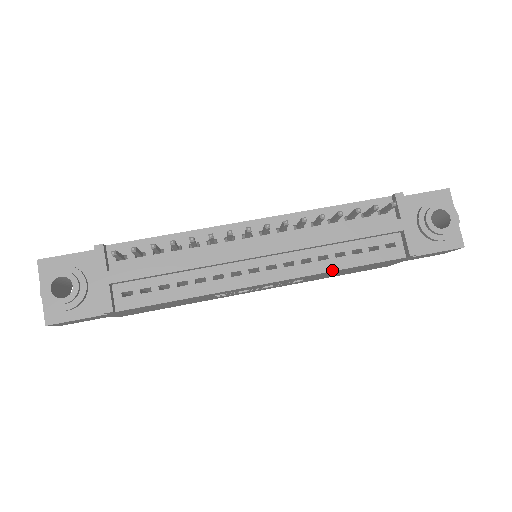
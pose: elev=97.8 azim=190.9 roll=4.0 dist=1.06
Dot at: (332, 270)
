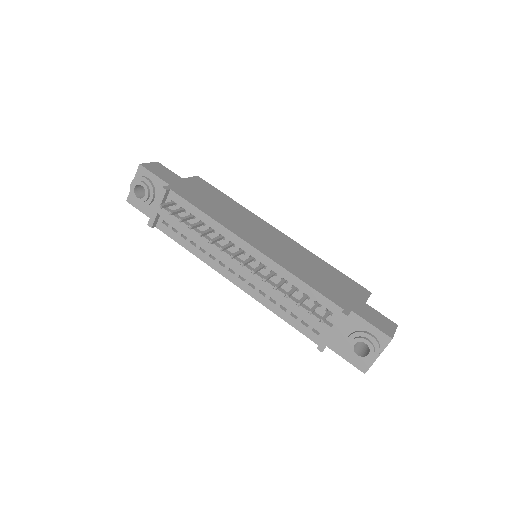
Dot at: (272, 311)
